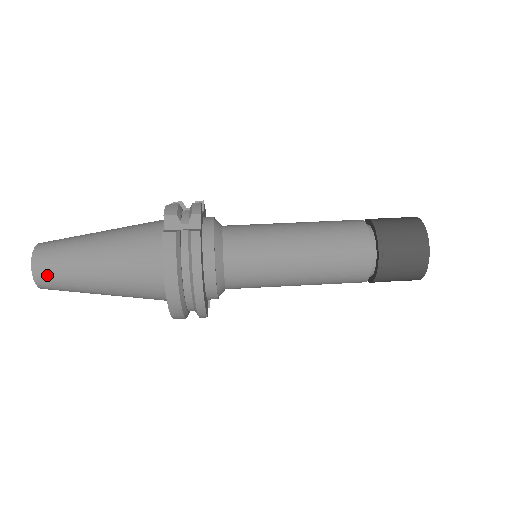
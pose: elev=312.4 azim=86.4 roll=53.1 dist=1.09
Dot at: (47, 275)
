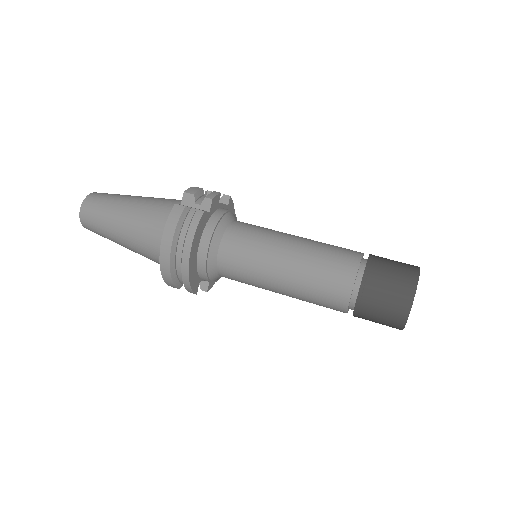
Dot at: (89, 216)
